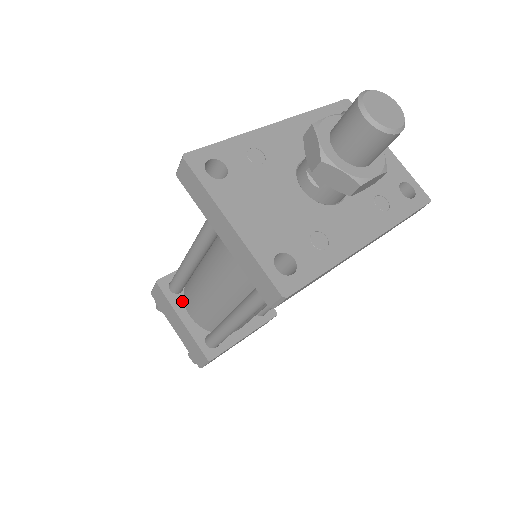
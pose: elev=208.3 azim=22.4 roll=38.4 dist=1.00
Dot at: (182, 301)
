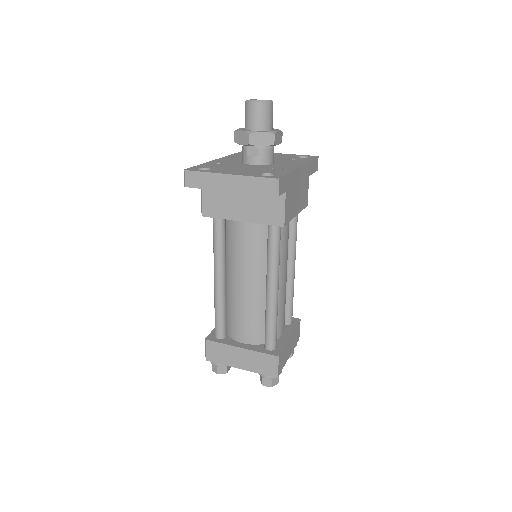
Dot at: (231, 340)
